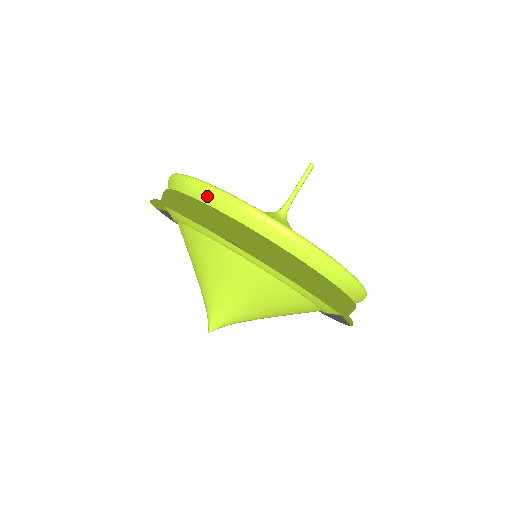
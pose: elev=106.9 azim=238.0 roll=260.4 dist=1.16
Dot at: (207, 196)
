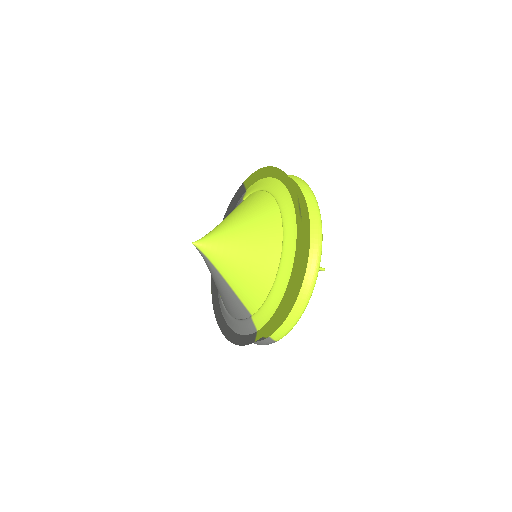
Dot at: (304, 188)
